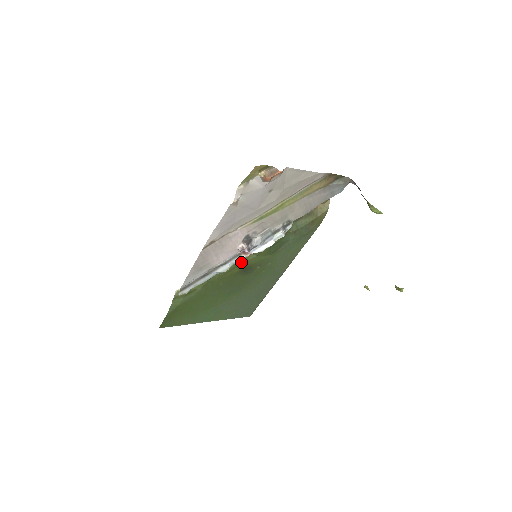
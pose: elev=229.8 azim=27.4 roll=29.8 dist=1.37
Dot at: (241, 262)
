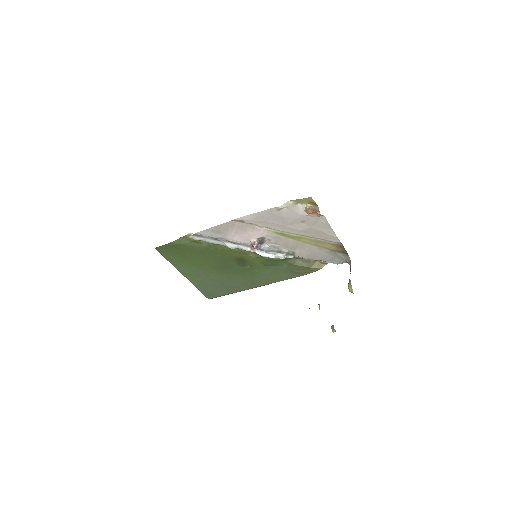
Dot at: (243, 252)
